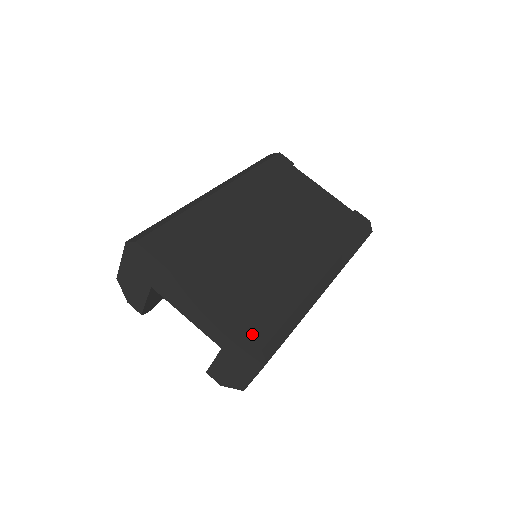
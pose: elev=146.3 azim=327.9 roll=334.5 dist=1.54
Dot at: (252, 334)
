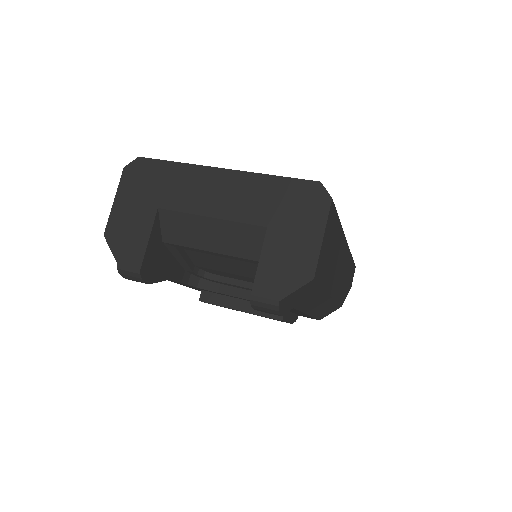
Dot at: (301, 182)
